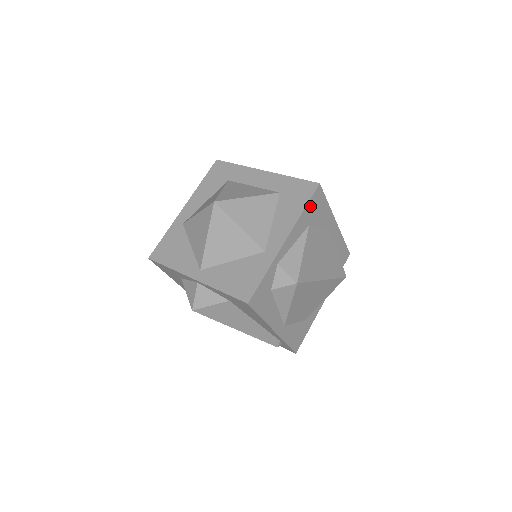
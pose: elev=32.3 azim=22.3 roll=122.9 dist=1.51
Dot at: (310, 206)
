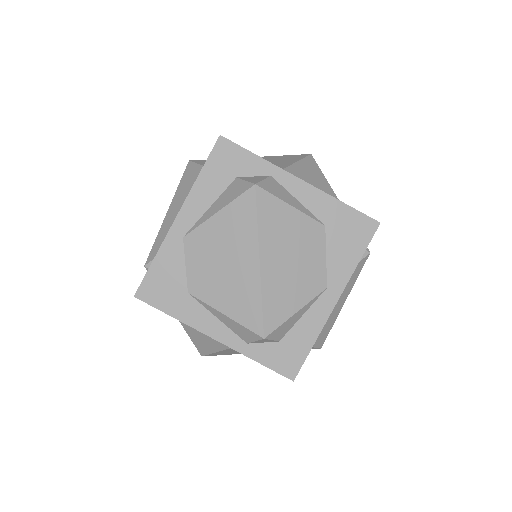
Dot at: (349, 216)
